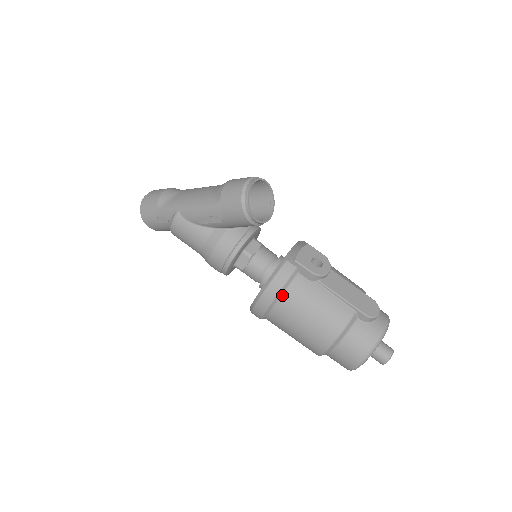
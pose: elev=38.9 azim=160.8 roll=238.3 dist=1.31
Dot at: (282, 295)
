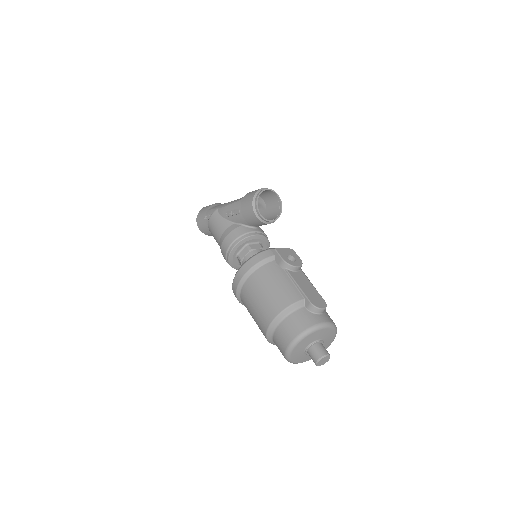
Dot at: (255, 270)
